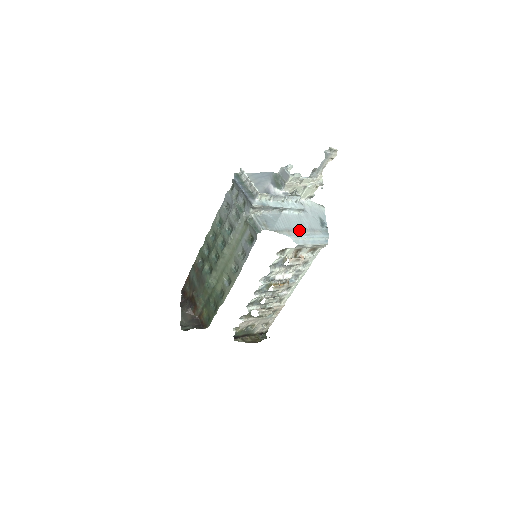
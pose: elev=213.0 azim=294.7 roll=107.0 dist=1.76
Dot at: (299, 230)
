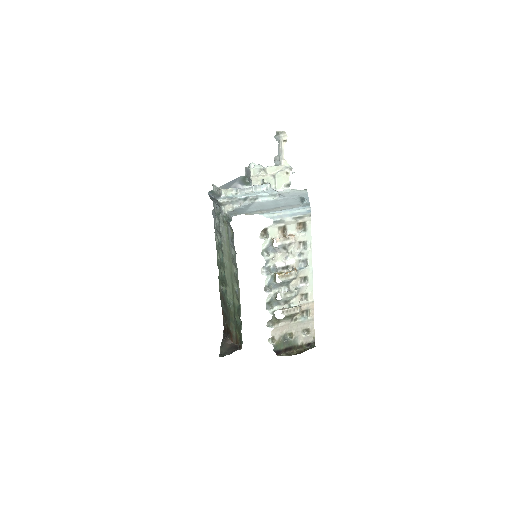
Dot at: (273, 209)
